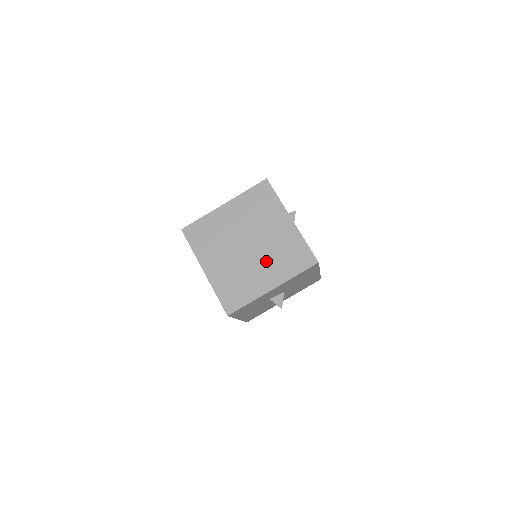
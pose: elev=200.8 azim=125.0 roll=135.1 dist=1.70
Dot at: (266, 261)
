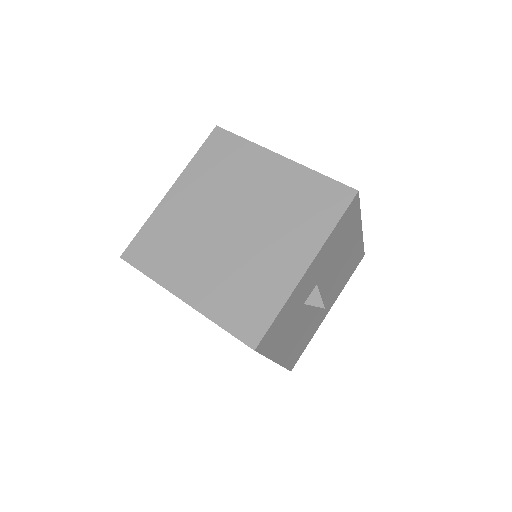
Dot at: occluded
